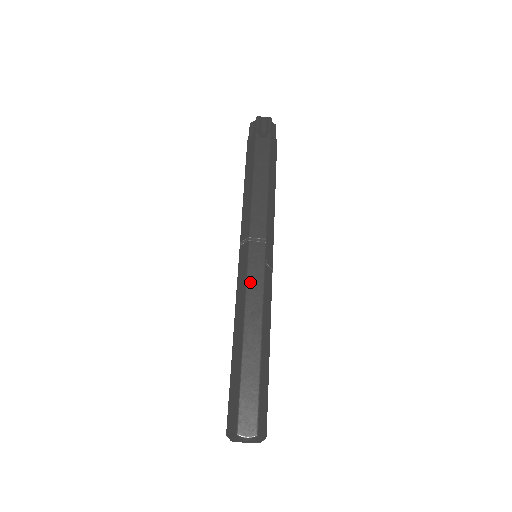
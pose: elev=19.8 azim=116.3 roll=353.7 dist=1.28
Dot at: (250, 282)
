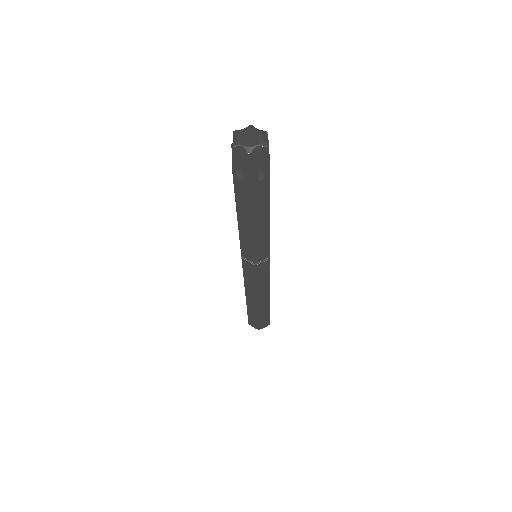
Dot at: (259, 284)
